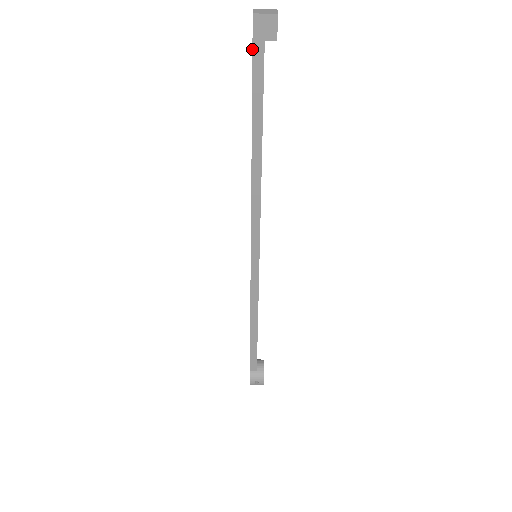
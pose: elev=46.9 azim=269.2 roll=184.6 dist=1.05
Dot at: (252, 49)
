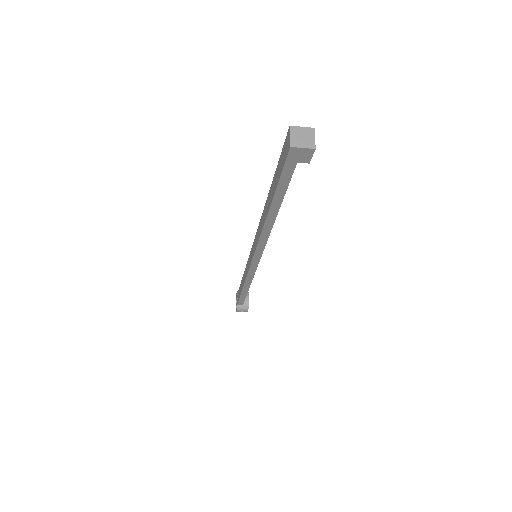
Dot at: (283, 166)
